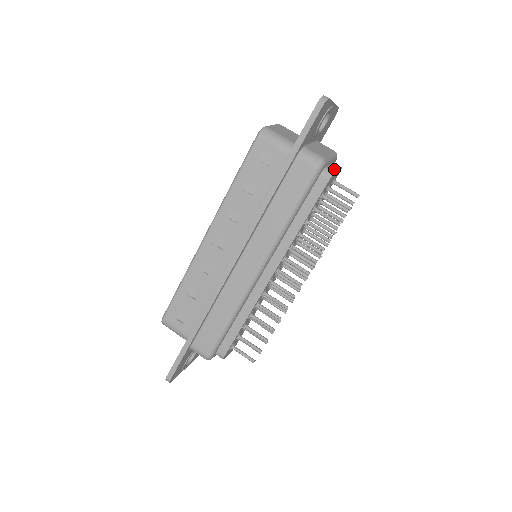
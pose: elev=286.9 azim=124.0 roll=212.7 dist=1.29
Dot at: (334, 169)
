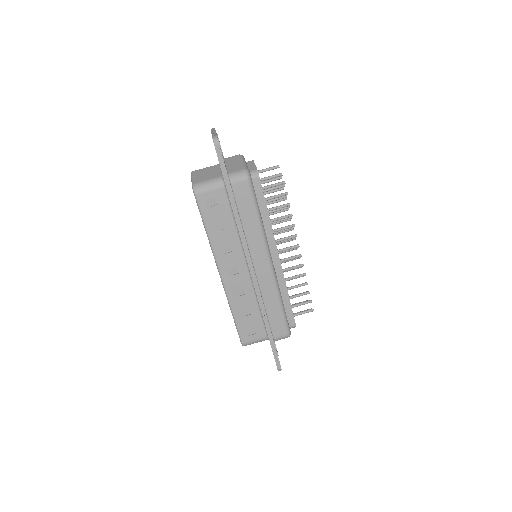
Dot at: (254, 168)
